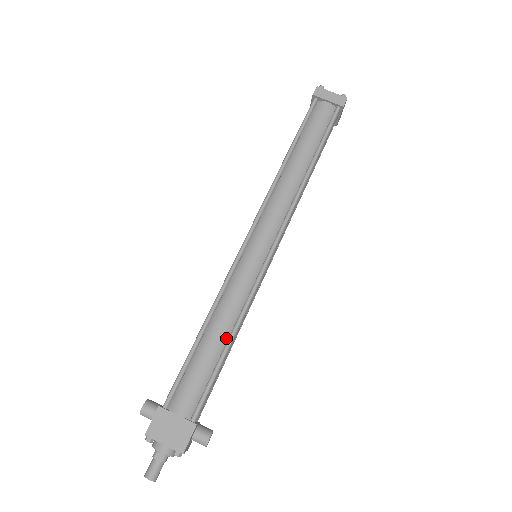
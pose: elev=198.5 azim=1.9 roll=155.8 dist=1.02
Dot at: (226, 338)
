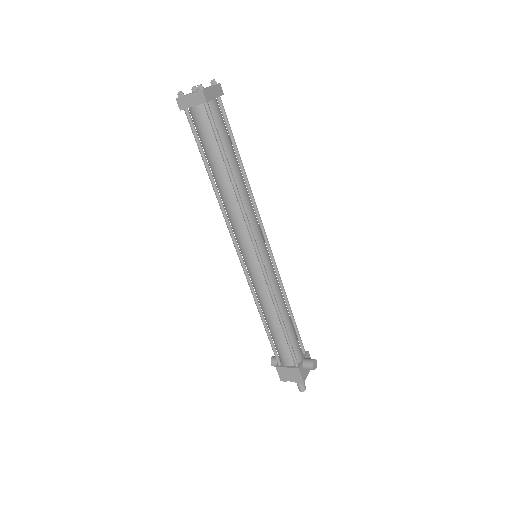
Dot at: (278, 320)
